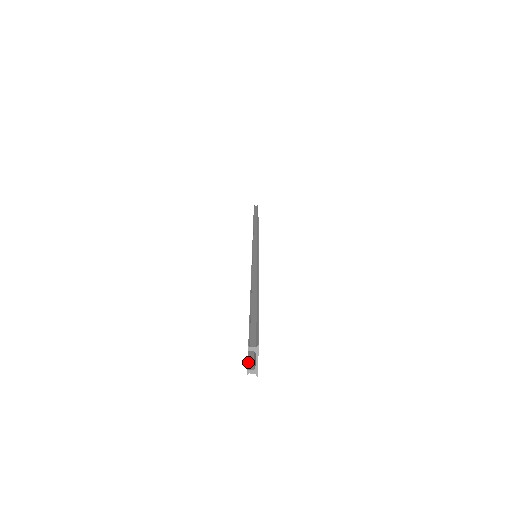
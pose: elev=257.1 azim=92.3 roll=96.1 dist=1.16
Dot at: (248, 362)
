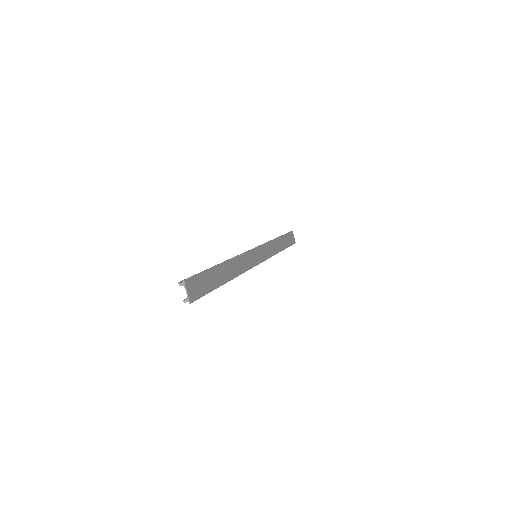
Dot at: occluded
